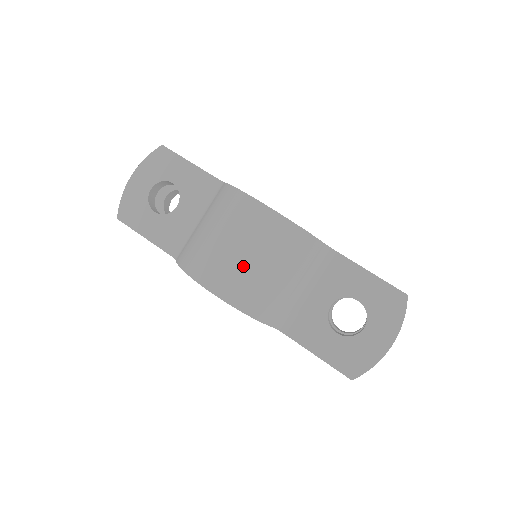
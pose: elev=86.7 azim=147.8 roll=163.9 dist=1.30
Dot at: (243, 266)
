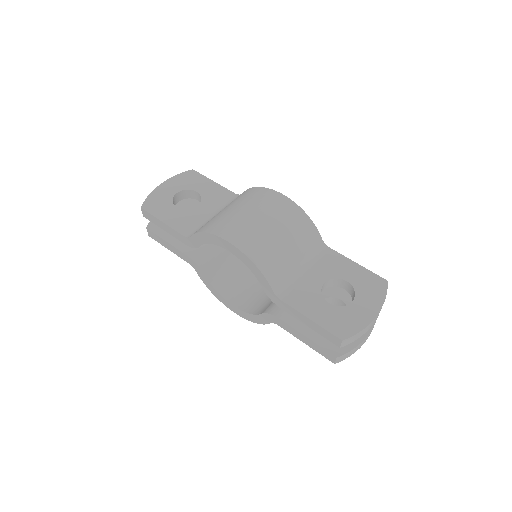
Dot at: (259, 228)
